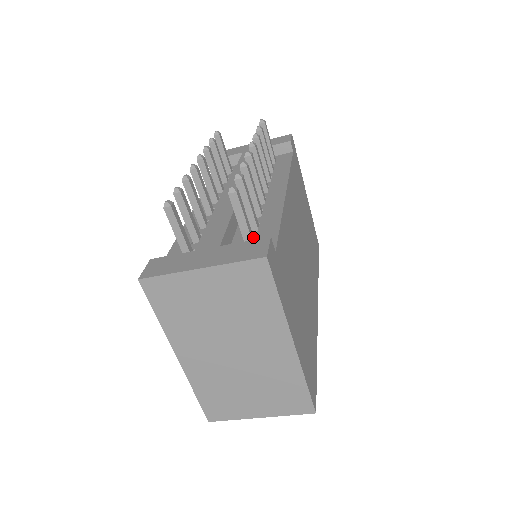
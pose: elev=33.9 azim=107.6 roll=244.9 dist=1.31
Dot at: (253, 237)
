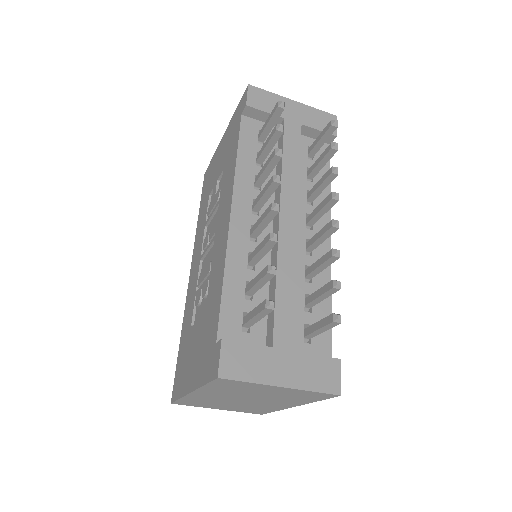
Dot at: occluded
